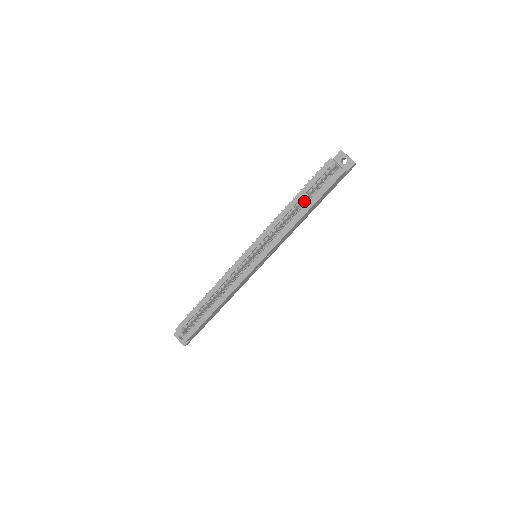
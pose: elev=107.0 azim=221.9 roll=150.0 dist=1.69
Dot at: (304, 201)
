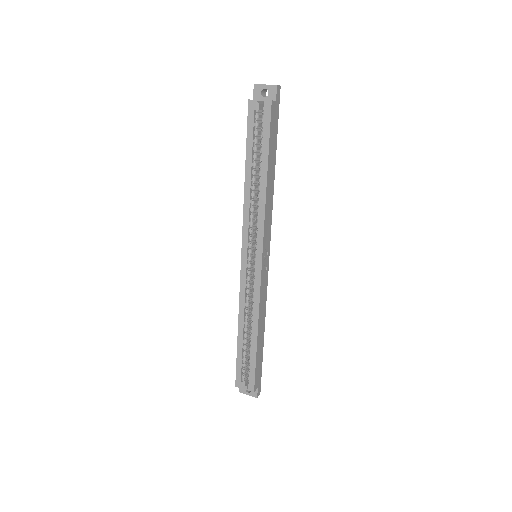
Dot at: (258, 164)
